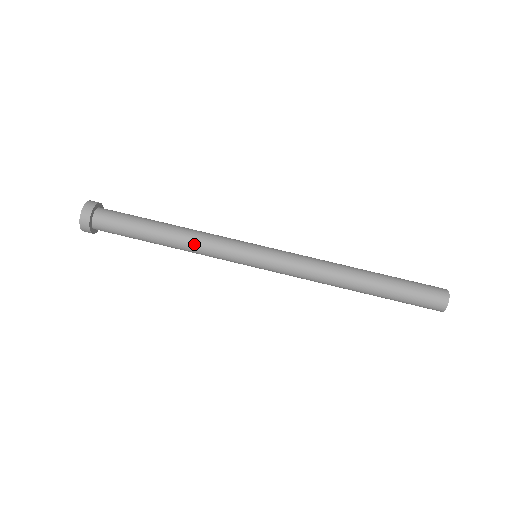
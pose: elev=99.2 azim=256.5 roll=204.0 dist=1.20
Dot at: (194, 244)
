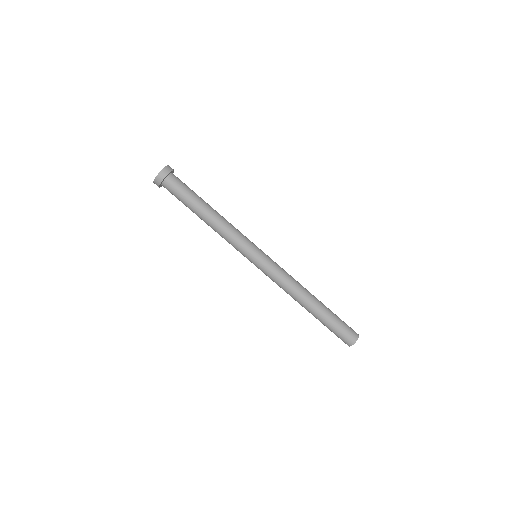
Dot at: (219, 232)
